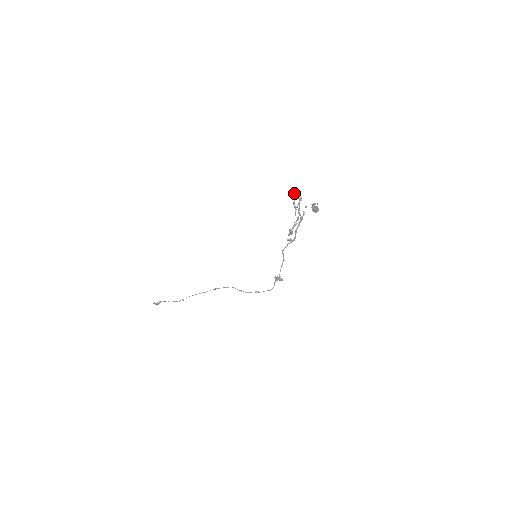
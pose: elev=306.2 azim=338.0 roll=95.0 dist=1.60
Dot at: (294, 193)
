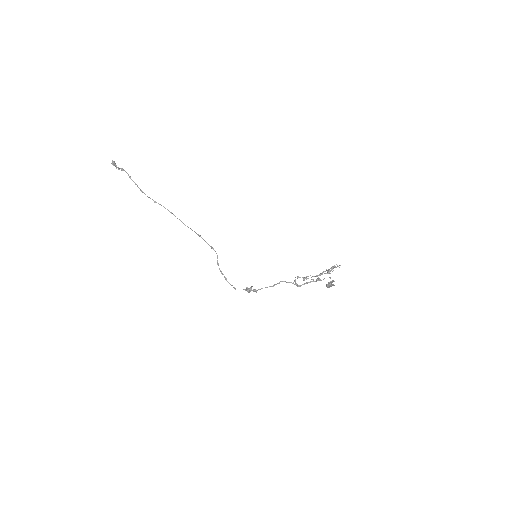
Dot at: occluded
